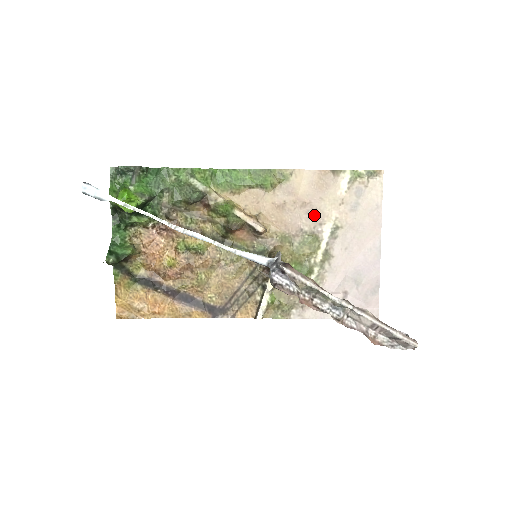
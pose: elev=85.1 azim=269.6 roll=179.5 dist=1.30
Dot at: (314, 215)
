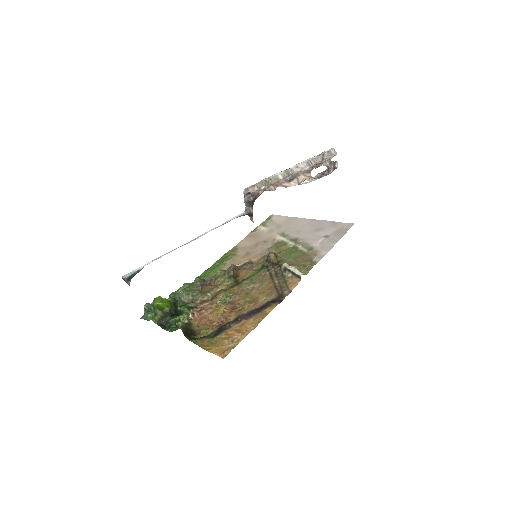
Dot at: (266, 242)
